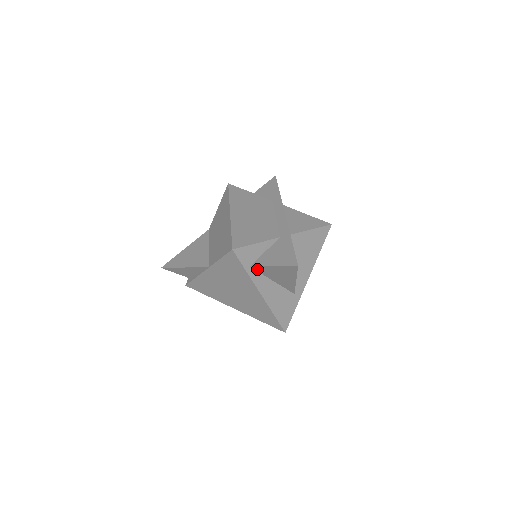
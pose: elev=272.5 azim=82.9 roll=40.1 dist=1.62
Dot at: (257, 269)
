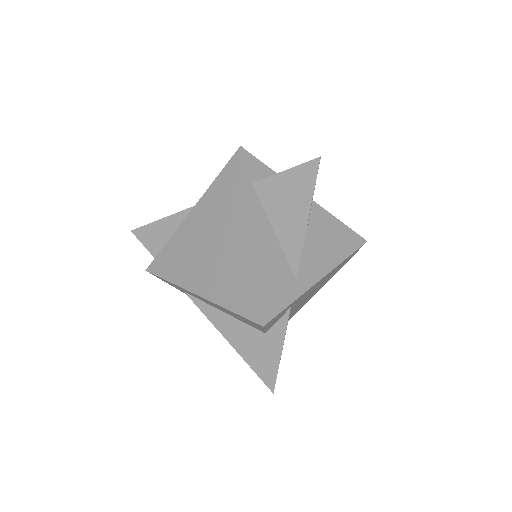
Dot at: (260, 191)
